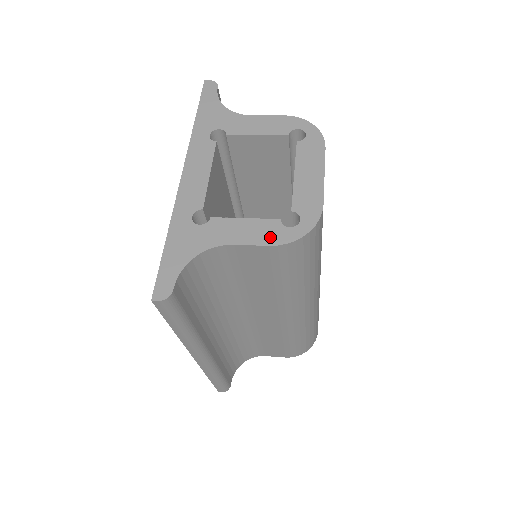
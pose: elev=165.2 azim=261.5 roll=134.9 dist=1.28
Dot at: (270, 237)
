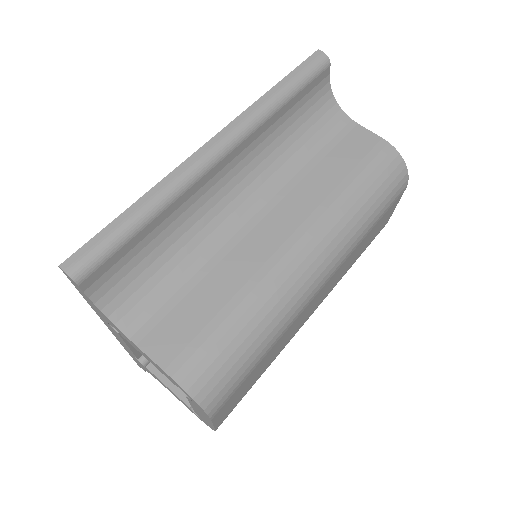
Dot at: (186, 406)
